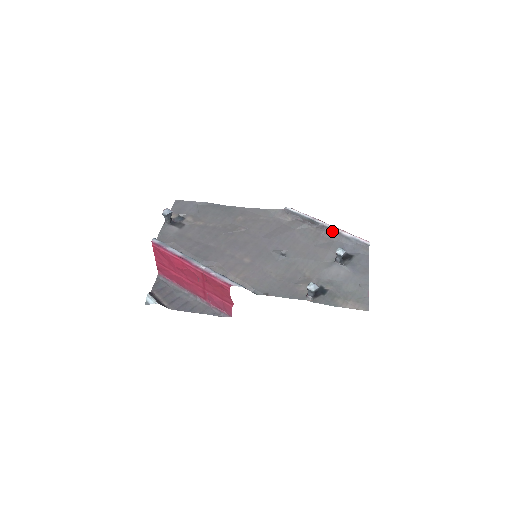
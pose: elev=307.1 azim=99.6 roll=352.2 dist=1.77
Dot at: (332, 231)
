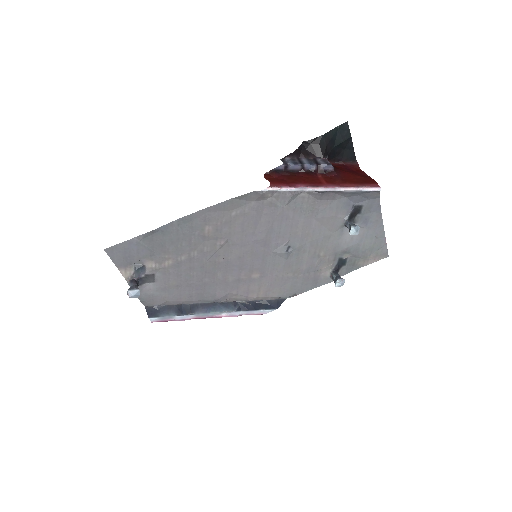
Dot at: (331, 192)
